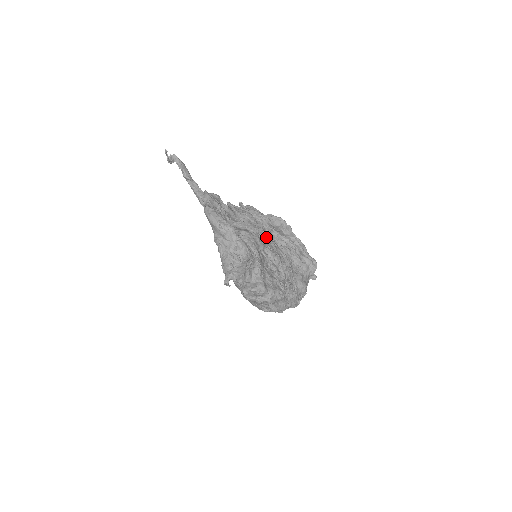
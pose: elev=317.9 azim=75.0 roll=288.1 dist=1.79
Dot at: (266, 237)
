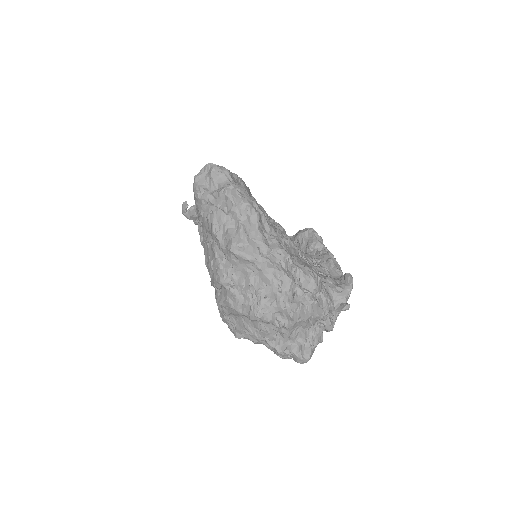
Dot at: occluded
